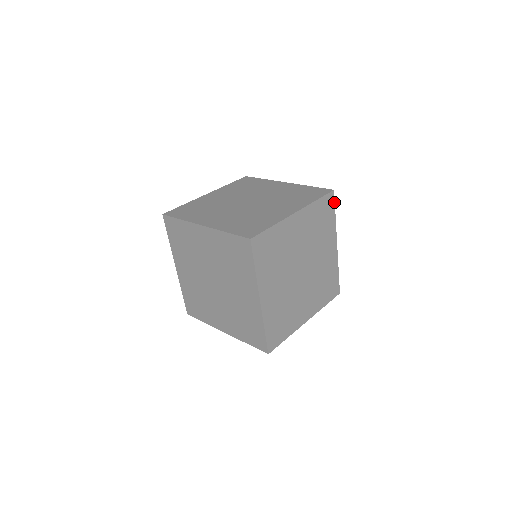
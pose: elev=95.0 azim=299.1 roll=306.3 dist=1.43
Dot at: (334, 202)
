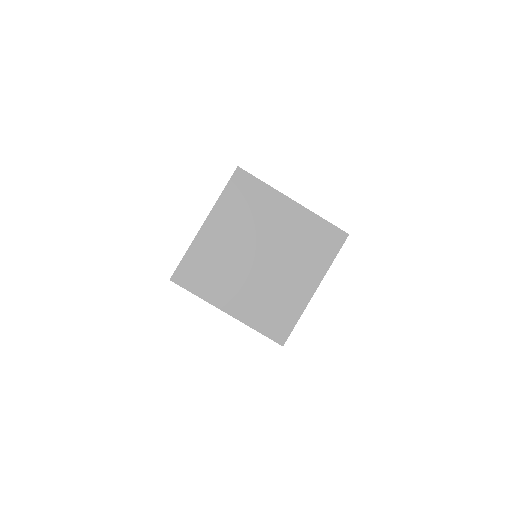
Dot at: occluded
